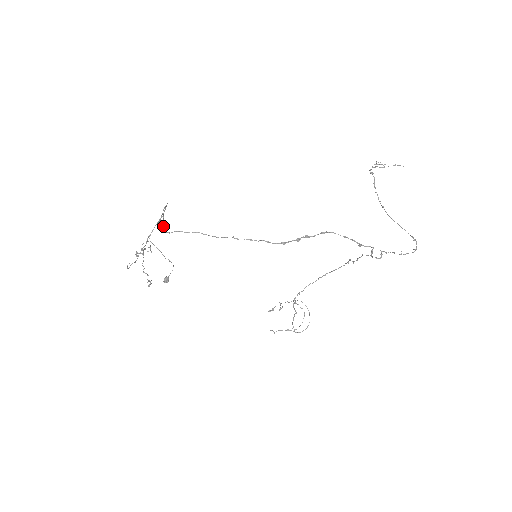
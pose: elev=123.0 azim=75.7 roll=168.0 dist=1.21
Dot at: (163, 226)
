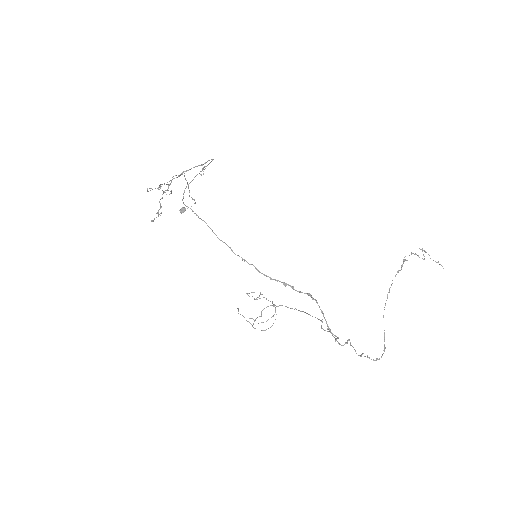
Dot at: occluded
